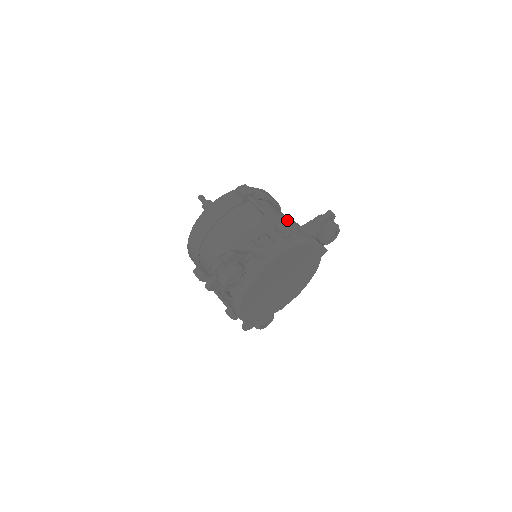
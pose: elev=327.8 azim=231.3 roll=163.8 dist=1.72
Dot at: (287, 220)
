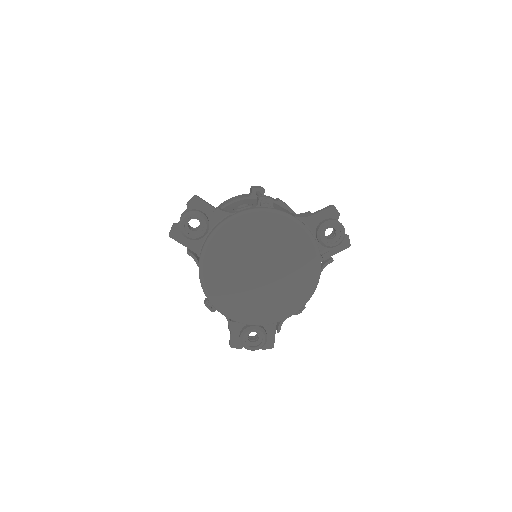
Dot at: (283, 208)
